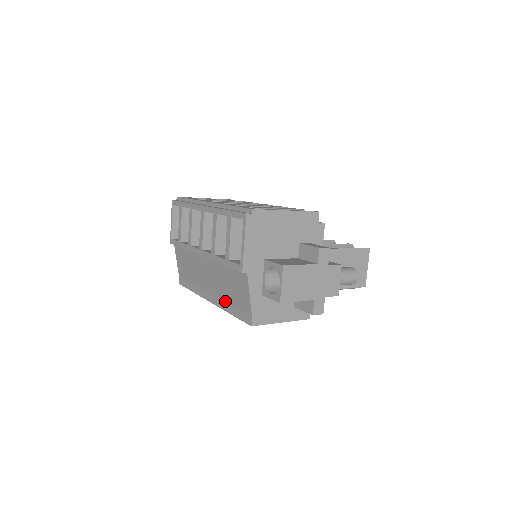
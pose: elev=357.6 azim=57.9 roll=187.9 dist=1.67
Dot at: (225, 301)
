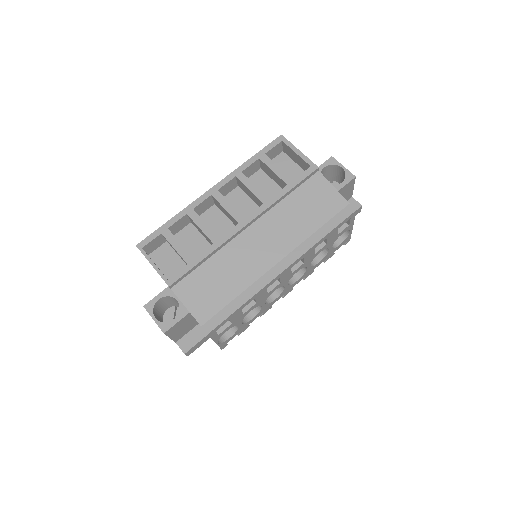
Dot at: (307, 237)
